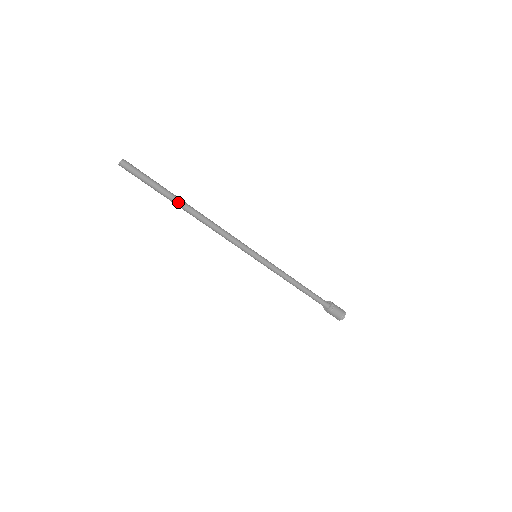
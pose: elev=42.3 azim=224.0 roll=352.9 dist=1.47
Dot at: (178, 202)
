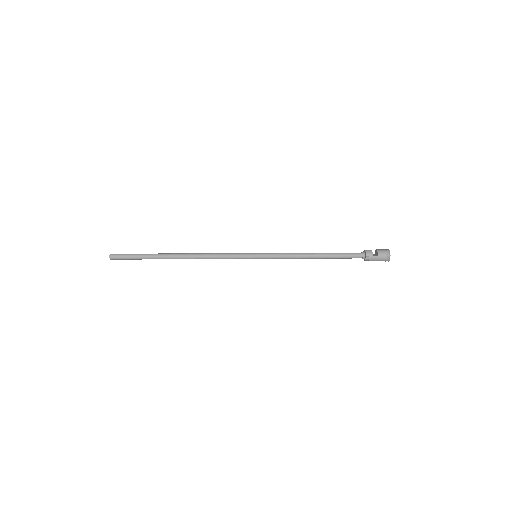
Dot at: occluded
